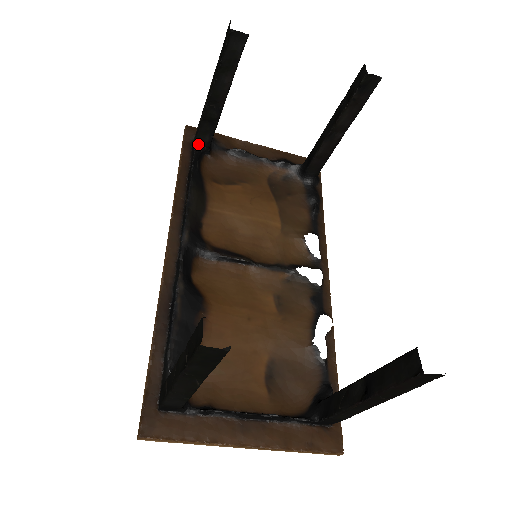
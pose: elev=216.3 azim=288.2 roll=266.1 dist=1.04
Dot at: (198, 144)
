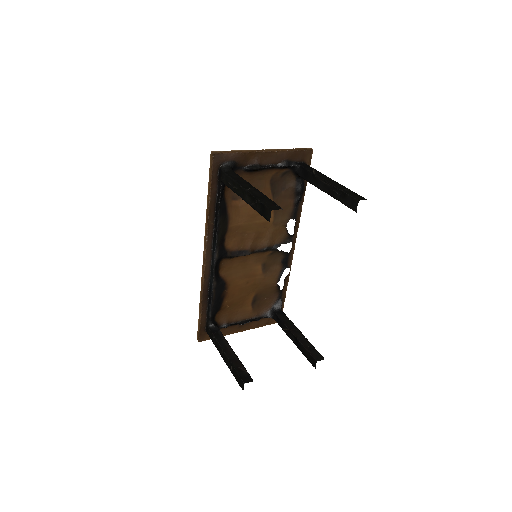
Dot at: occluded
